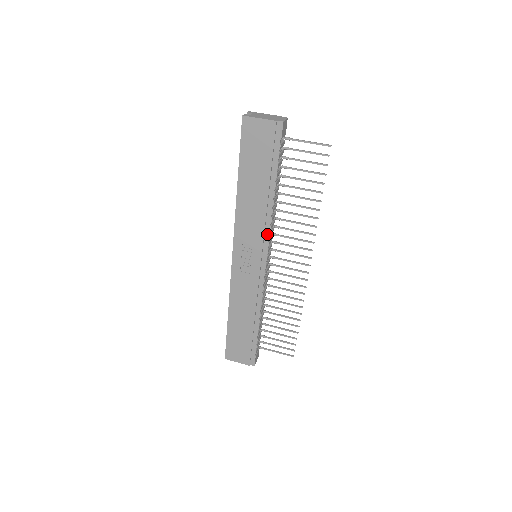
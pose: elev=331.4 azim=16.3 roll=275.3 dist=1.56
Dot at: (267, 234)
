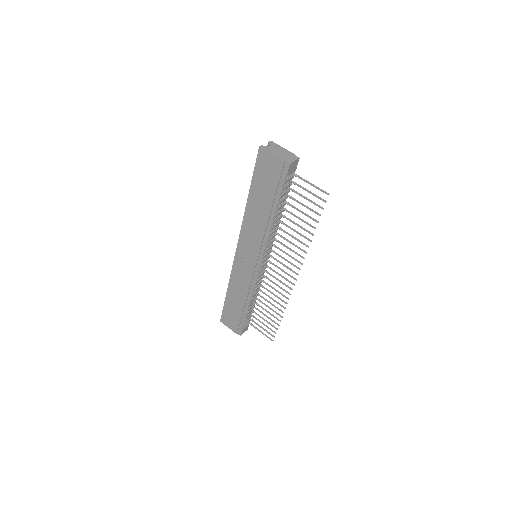
Dot at: (264, 245)
